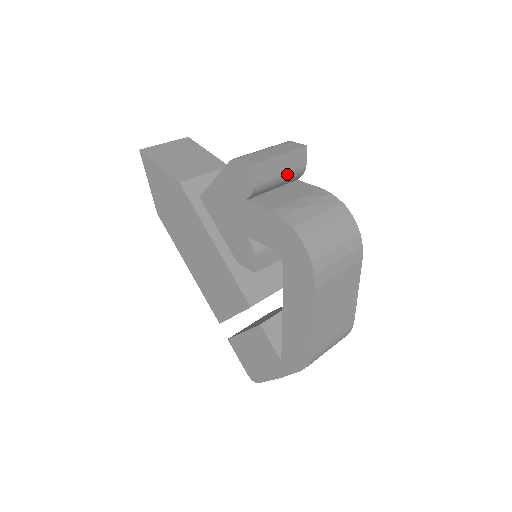
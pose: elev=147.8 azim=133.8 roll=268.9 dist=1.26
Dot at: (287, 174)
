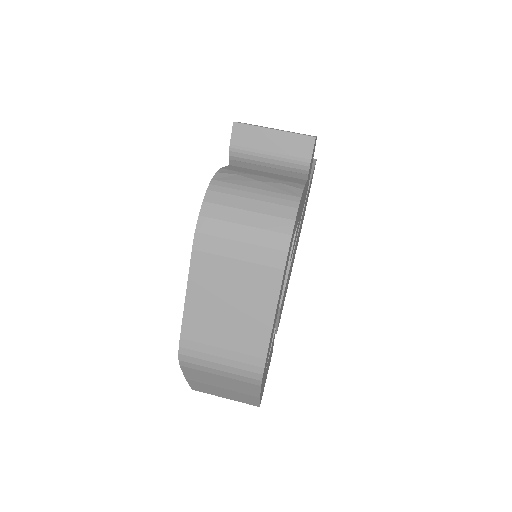
Dot at: (279, 157)
